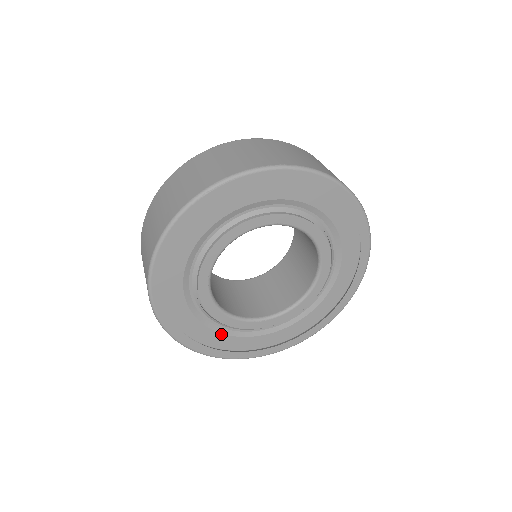
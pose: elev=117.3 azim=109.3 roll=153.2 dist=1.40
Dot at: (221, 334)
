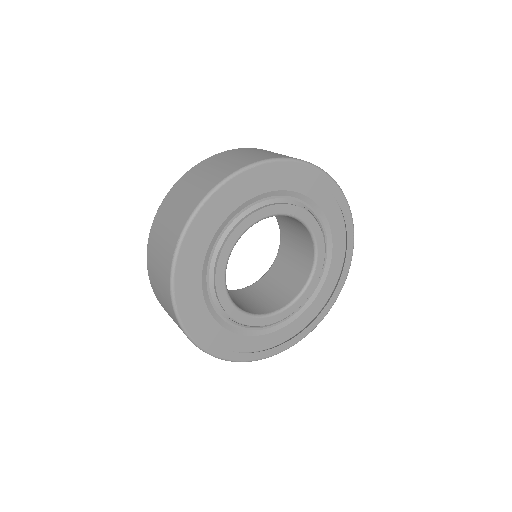
Dot at: (221, 326)
